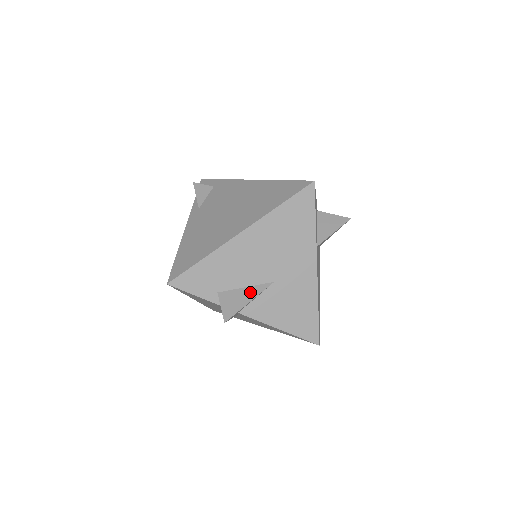
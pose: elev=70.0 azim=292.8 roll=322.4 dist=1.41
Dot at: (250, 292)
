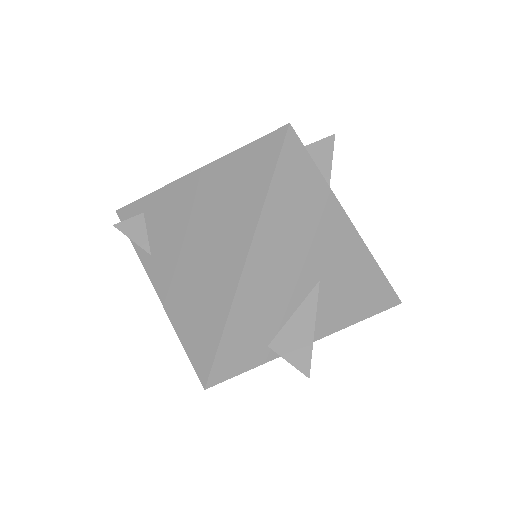
Dot at: (304, 315)
